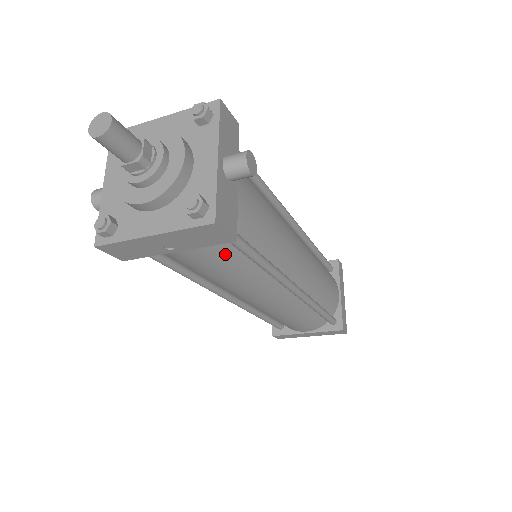
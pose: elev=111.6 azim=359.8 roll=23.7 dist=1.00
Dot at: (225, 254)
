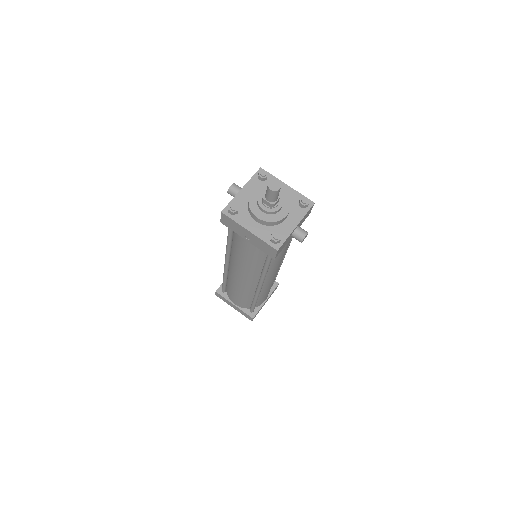
Dot at: (259, 255)
